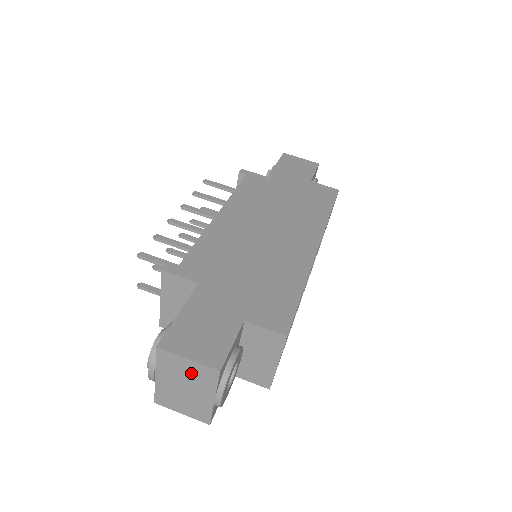
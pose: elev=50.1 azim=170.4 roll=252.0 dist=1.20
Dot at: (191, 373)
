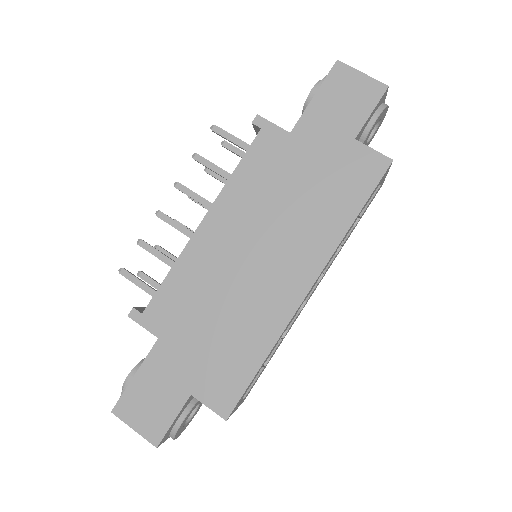
Dot at: occluded
